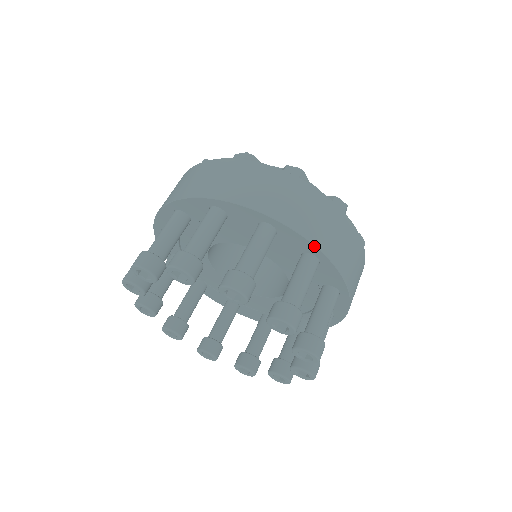
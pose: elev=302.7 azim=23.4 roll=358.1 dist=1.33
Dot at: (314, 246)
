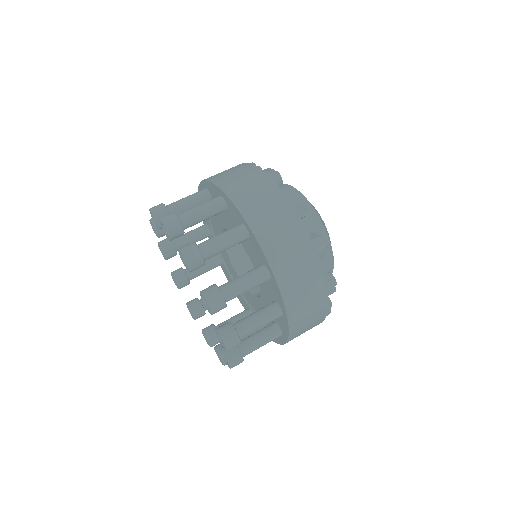
Dot at: (288, 338)
